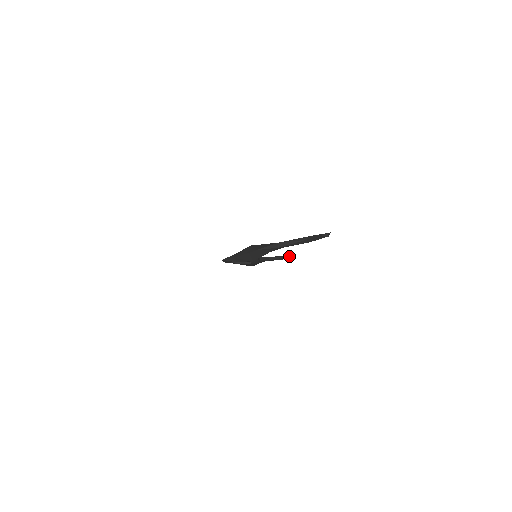
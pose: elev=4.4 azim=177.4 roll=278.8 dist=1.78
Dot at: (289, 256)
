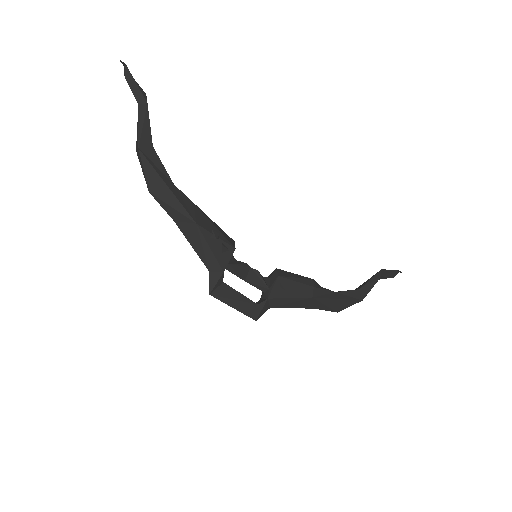
Dot at: (388, 271)
